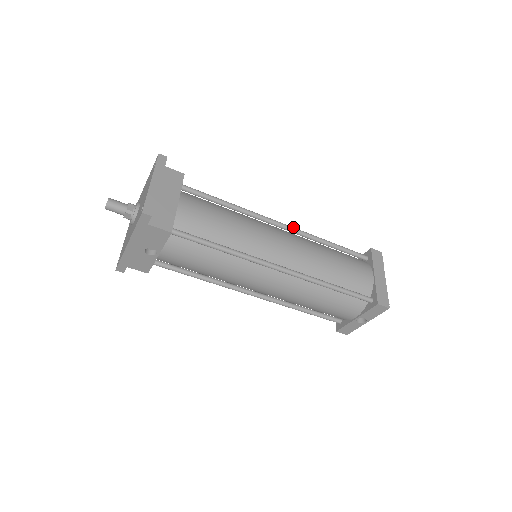
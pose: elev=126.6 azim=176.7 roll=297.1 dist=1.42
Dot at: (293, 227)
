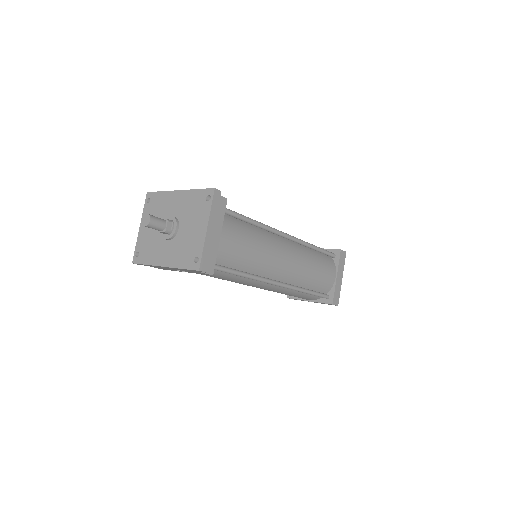
Dot at: (294, 237)
